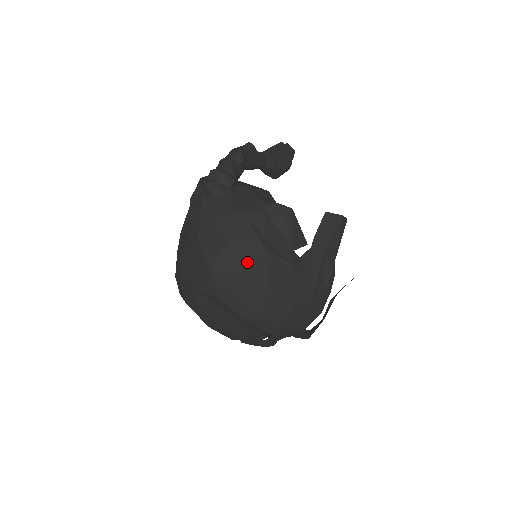
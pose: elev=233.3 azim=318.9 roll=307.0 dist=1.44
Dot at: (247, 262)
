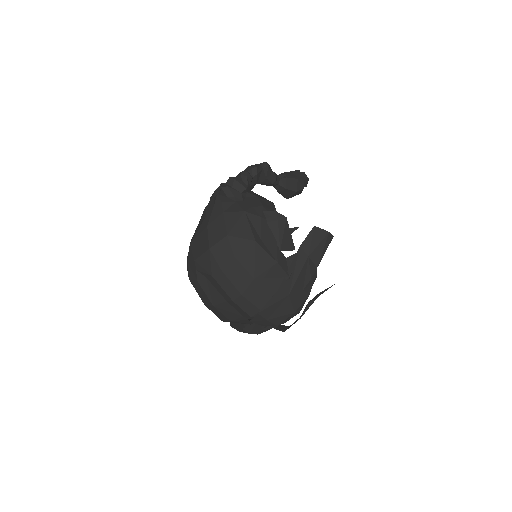
Dot at: (240, 251)
